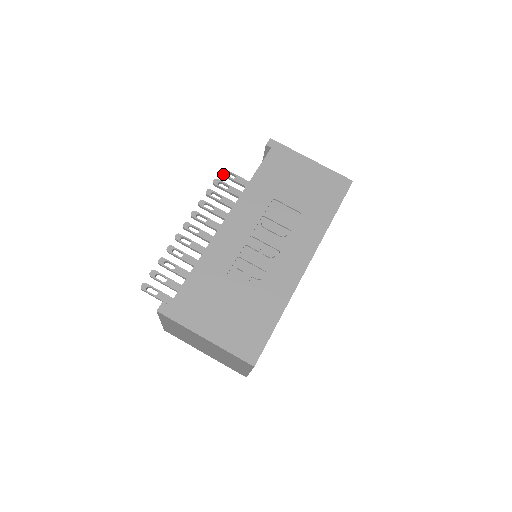
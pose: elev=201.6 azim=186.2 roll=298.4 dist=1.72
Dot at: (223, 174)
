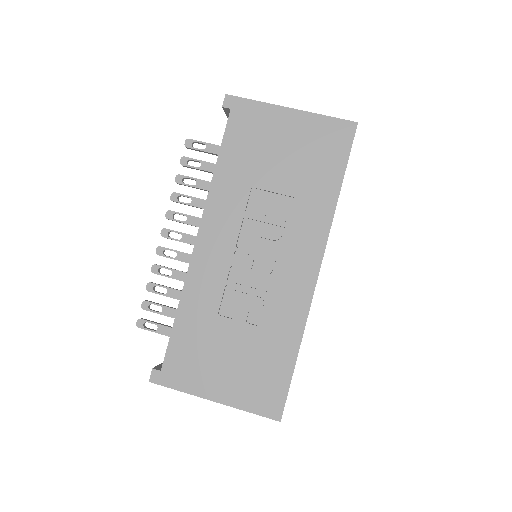
Dot at: (189, 147)
